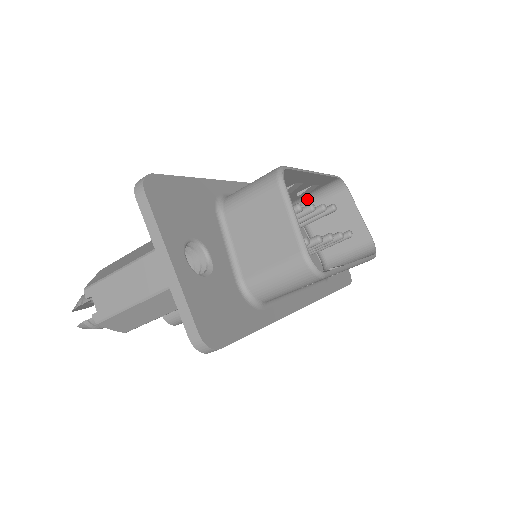
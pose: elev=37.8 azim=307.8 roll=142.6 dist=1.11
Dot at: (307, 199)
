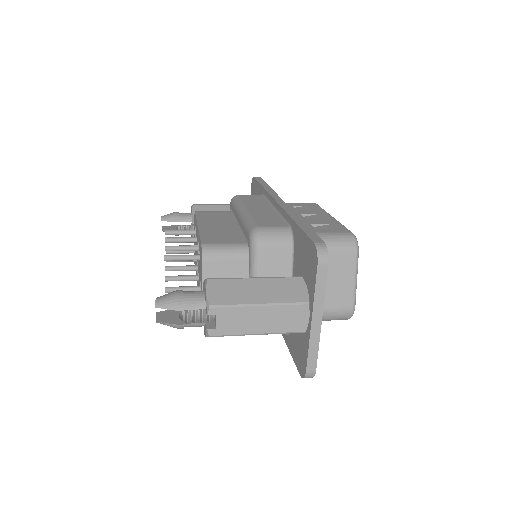
Dot at: occluded
